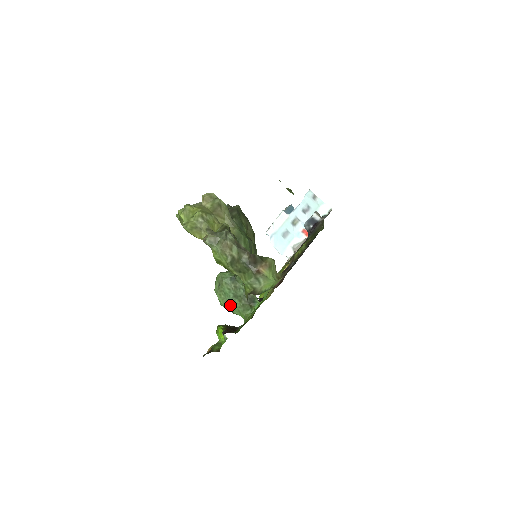
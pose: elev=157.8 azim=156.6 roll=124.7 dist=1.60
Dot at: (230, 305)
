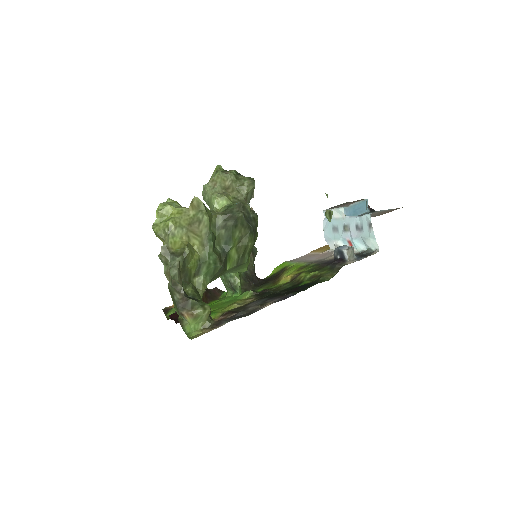
Dot at: occluded
